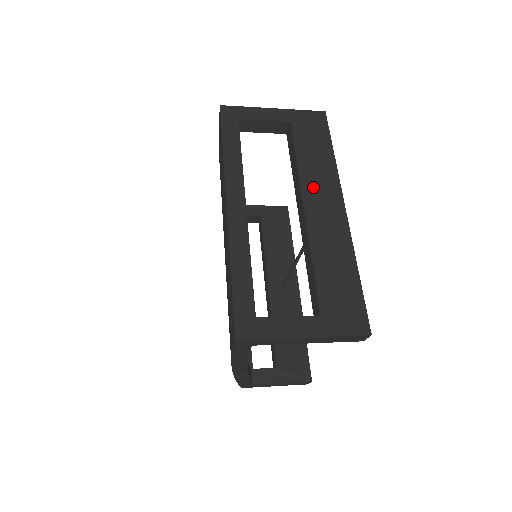
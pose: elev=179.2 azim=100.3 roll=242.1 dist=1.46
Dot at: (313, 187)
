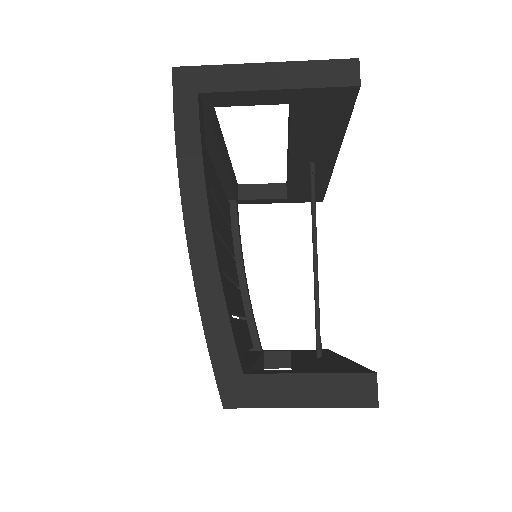
Dot at: occluded
